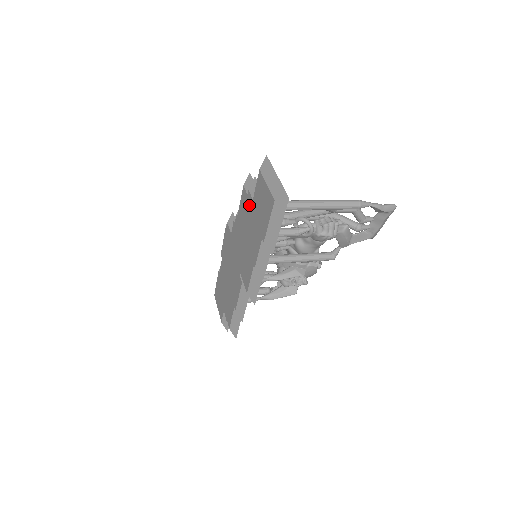
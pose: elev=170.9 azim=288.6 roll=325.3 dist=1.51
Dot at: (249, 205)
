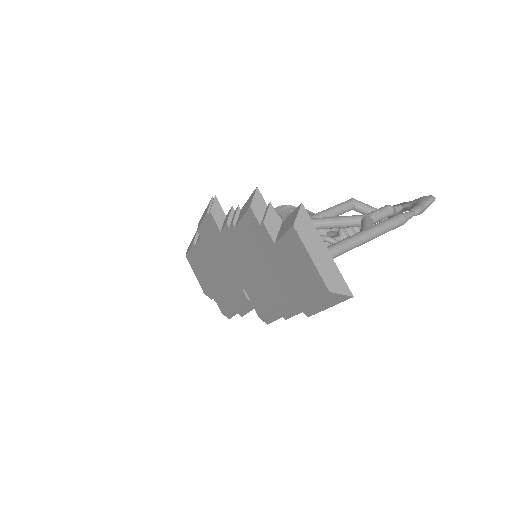
Dot at: (265, 242)
